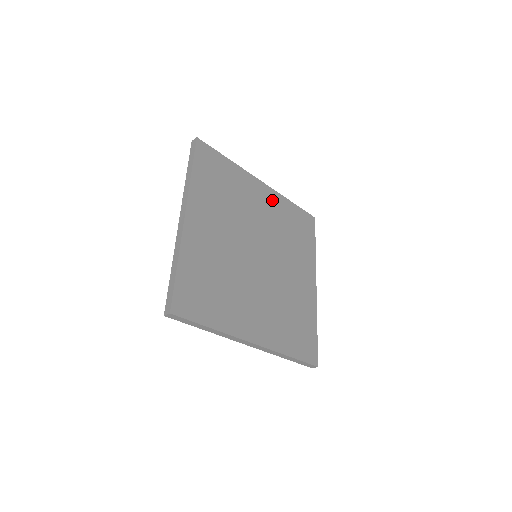
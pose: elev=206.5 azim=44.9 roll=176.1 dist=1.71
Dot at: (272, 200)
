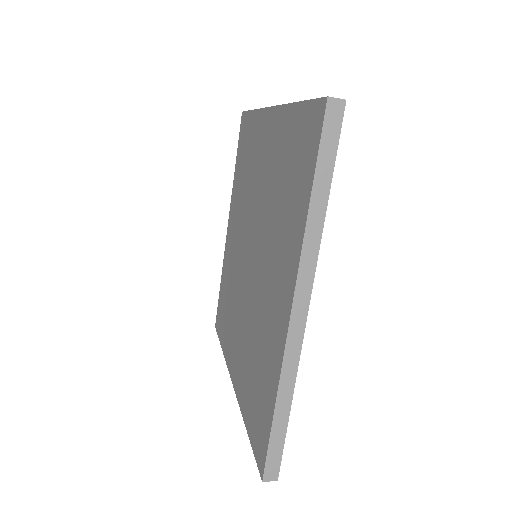
Dot at: occluded
